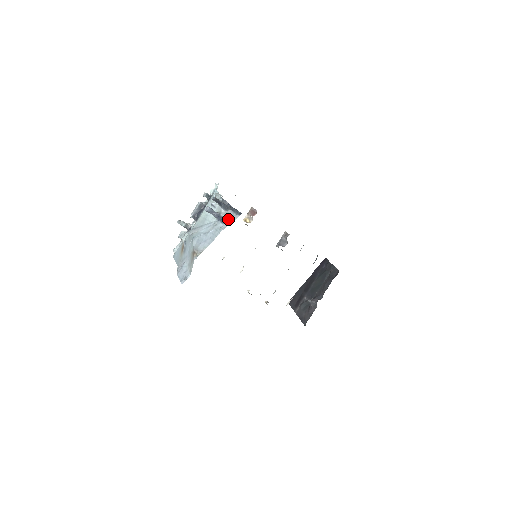
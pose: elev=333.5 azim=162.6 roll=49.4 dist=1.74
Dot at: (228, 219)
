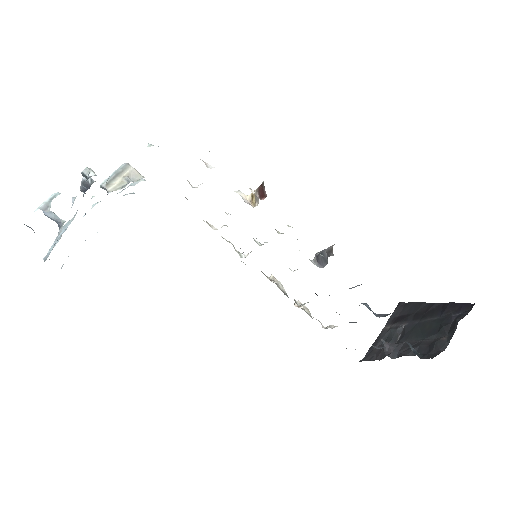
Dot at: occluded
